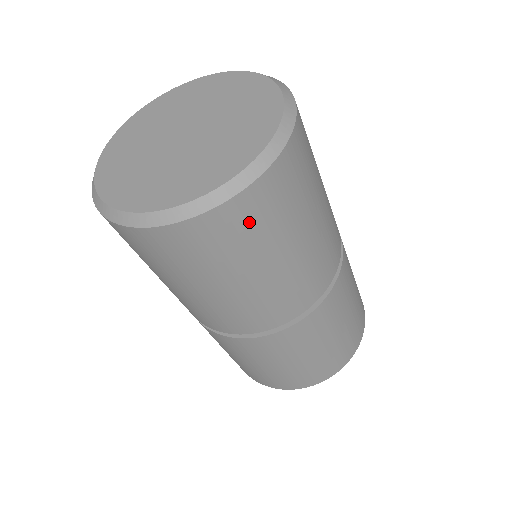
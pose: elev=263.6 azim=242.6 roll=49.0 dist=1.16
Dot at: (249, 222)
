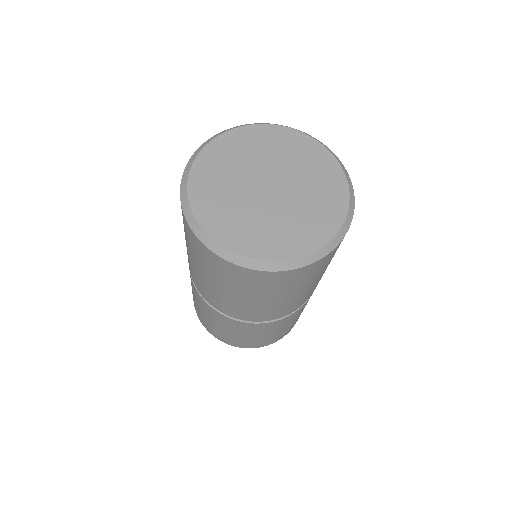
Dot at: occluded
